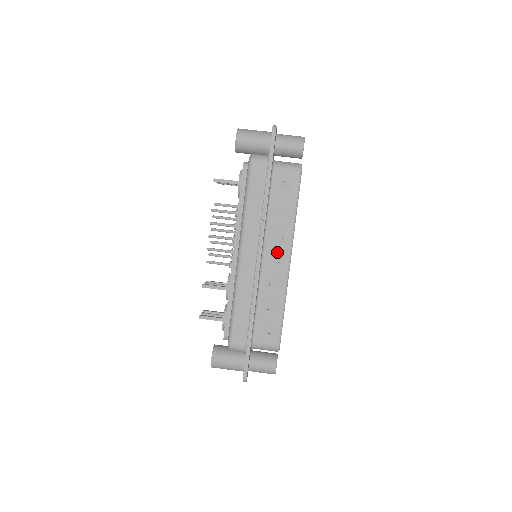
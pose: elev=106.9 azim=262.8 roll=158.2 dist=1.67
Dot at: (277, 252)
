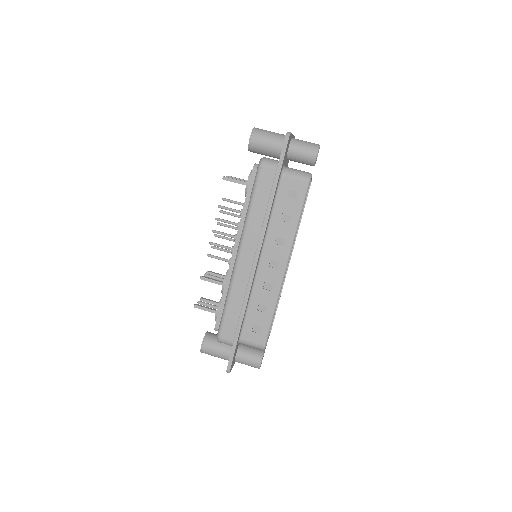
Dot at: (275, 258)
